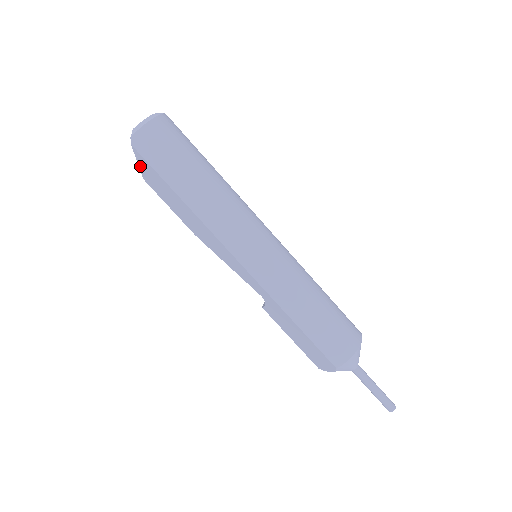
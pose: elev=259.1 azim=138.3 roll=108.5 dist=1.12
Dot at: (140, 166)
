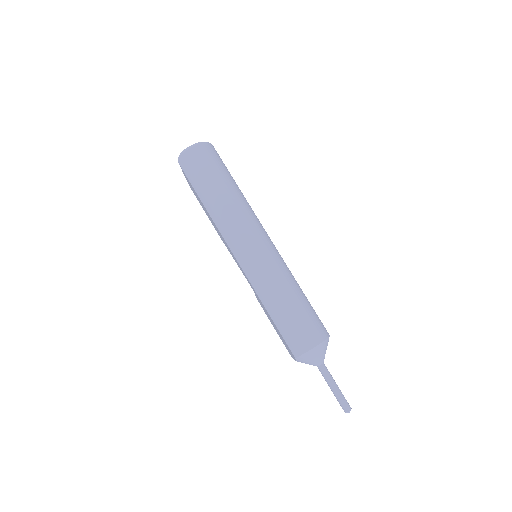
Dot at: (186, 178)
